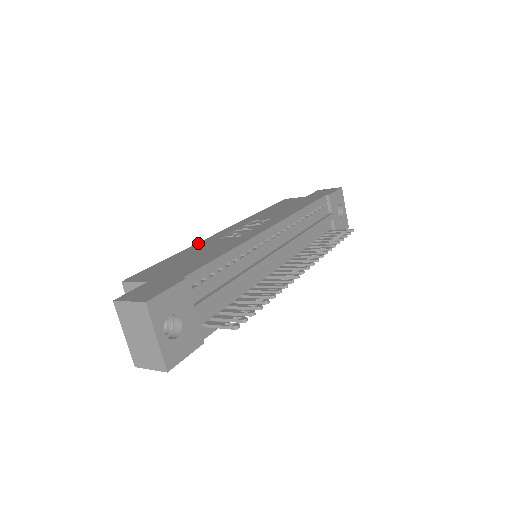
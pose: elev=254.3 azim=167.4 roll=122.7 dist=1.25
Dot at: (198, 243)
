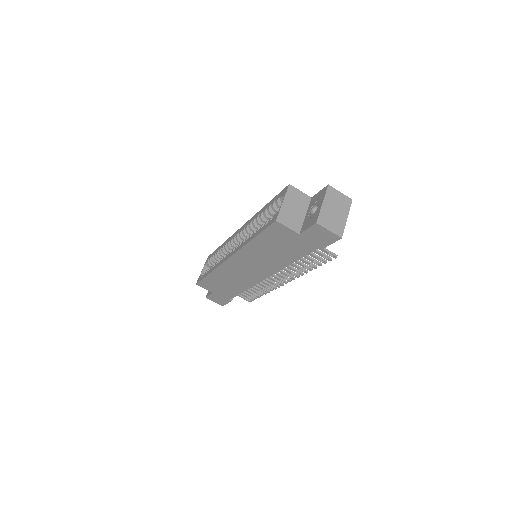
Dot at: occluded
